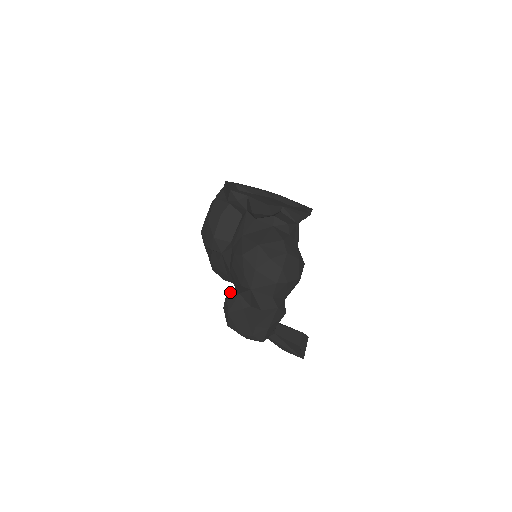
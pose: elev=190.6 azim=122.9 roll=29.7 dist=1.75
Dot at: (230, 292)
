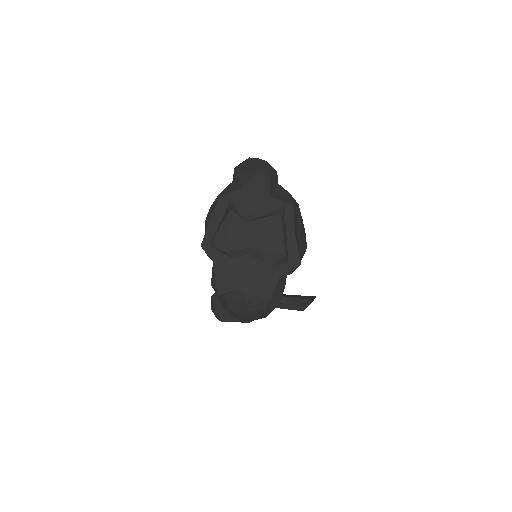
Dot at: (212, 300)
